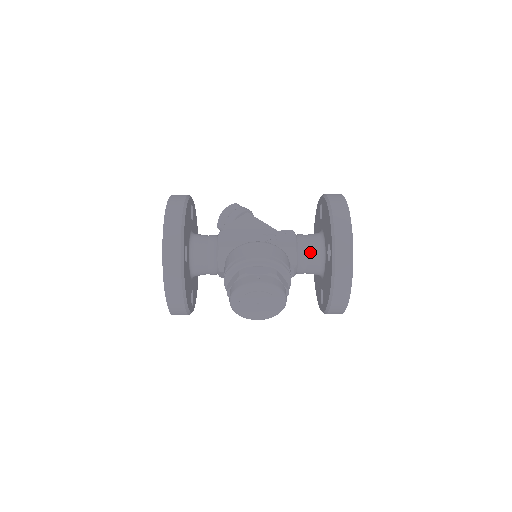
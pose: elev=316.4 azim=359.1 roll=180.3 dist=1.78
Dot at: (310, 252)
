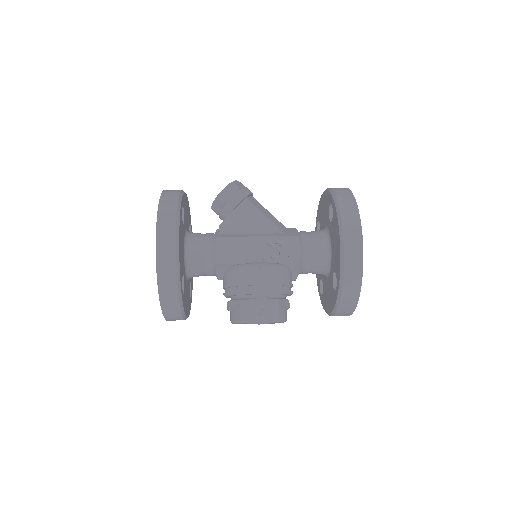
Dot at: (314, 264)
